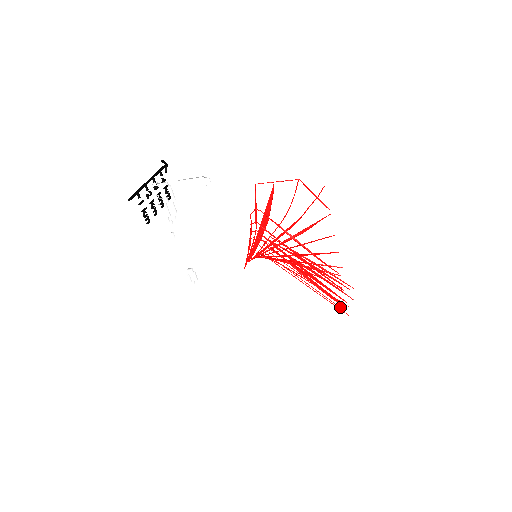
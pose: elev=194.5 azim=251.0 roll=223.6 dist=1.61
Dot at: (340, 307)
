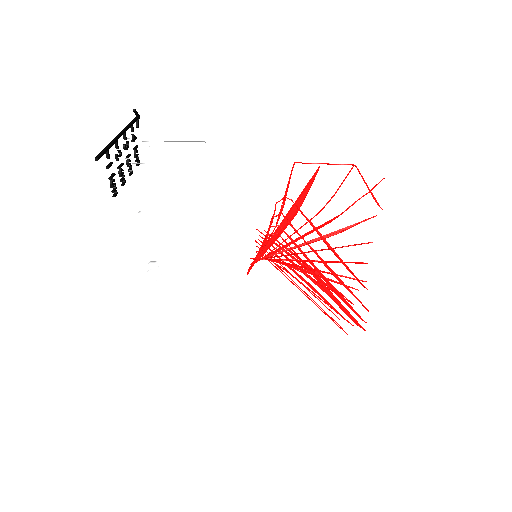
Dot at: occluded
